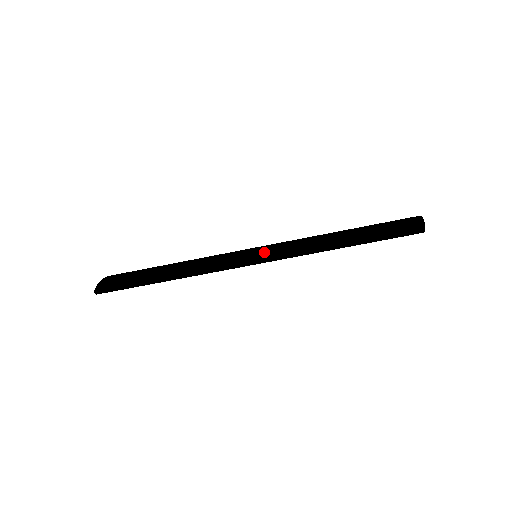
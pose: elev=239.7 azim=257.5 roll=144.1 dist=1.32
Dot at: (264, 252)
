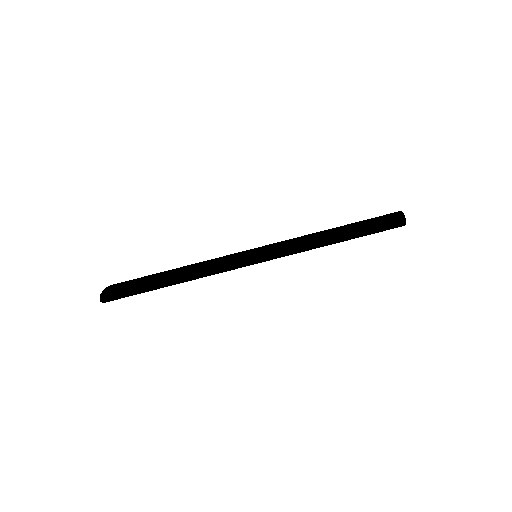
Dot at: (263, 248)
